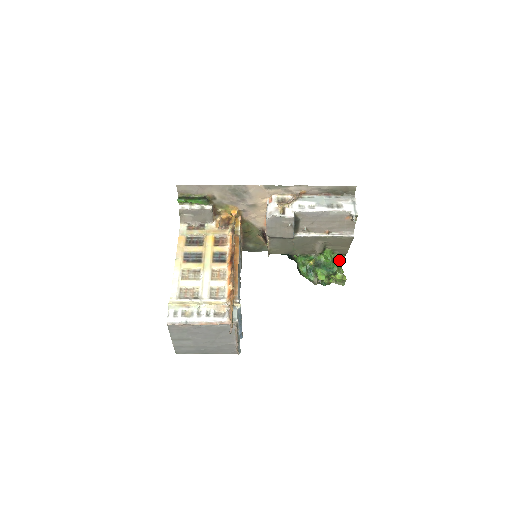
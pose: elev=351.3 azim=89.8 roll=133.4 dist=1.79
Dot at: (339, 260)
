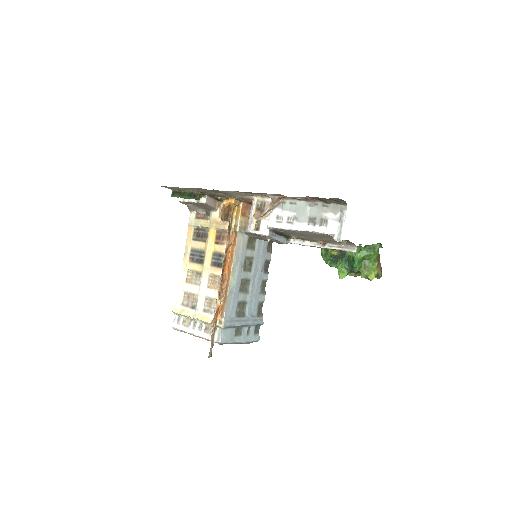
Dot at: (368, 253)
